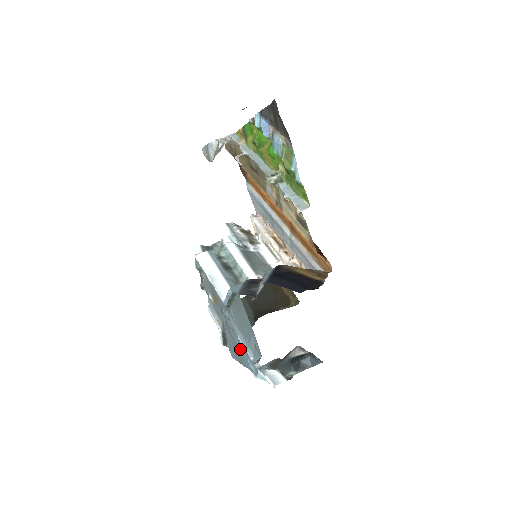
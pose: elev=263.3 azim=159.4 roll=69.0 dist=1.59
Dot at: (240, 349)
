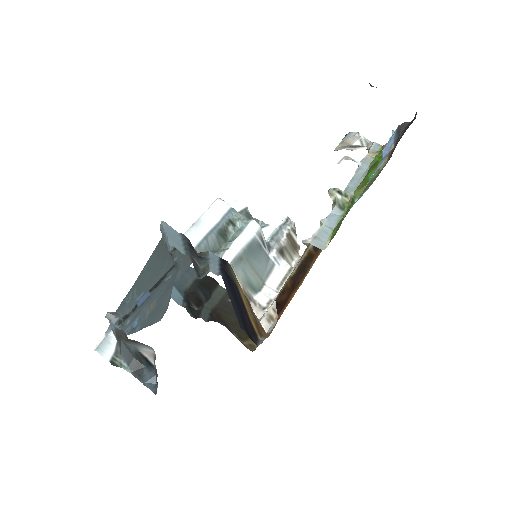
Dot at: (151, 308)
